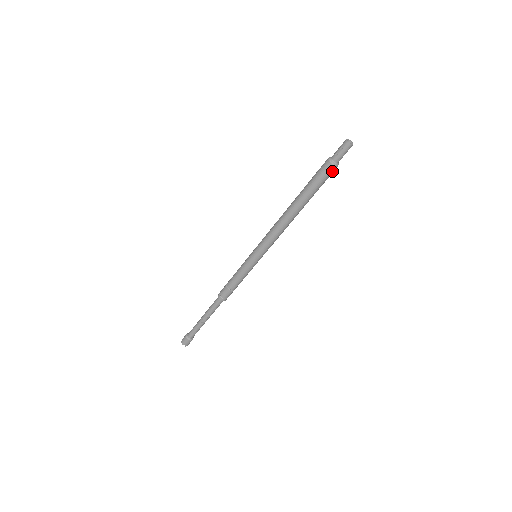
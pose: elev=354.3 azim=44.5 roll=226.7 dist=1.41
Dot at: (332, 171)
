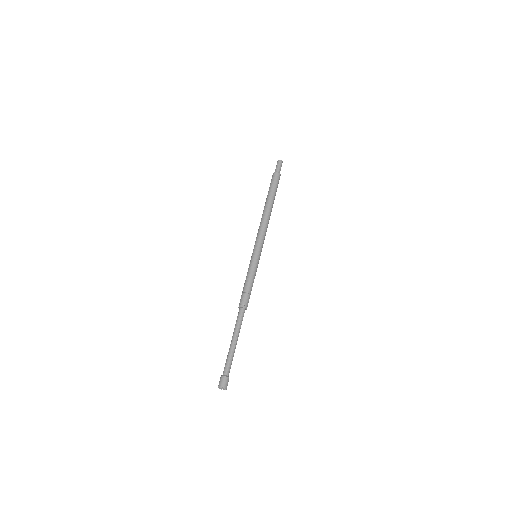
Dot at: (279, 177)
